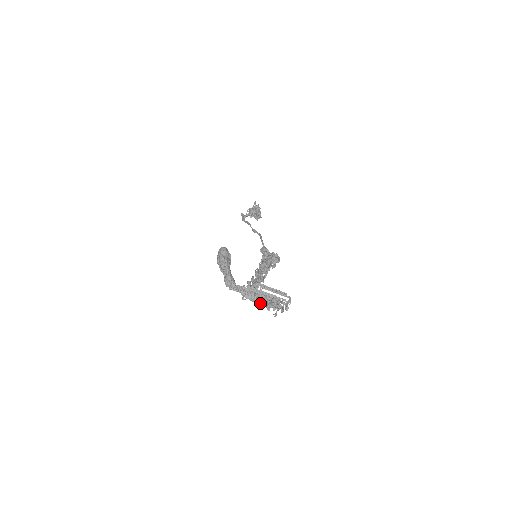
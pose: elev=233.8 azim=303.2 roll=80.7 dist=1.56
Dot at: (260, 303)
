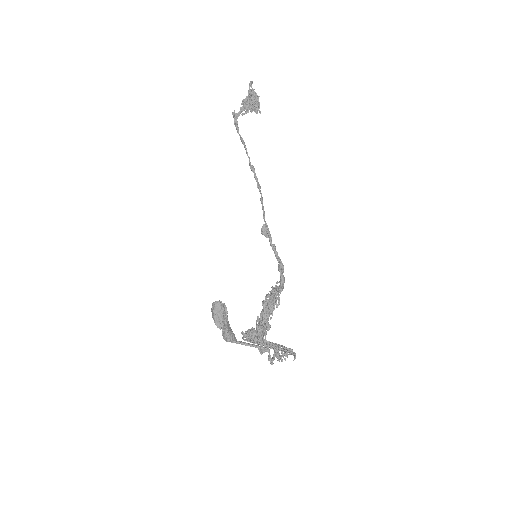
Dot at: occluded
